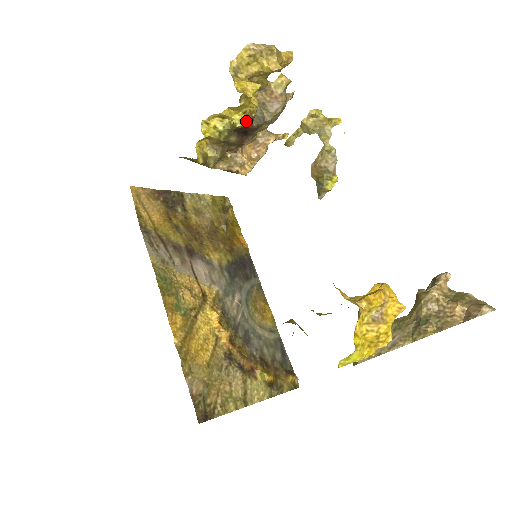
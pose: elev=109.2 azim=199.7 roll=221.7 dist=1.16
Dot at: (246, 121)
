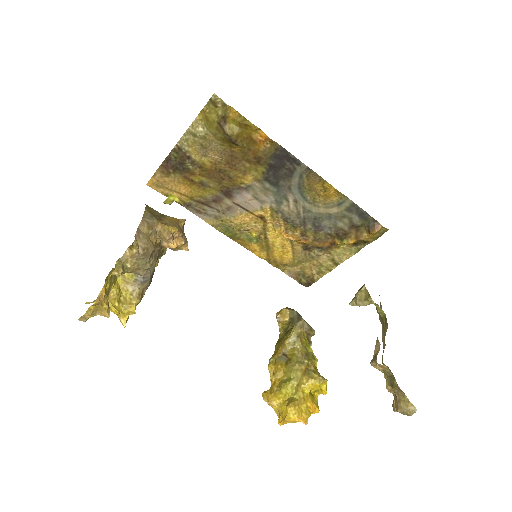
Dot at: (142, 295)
